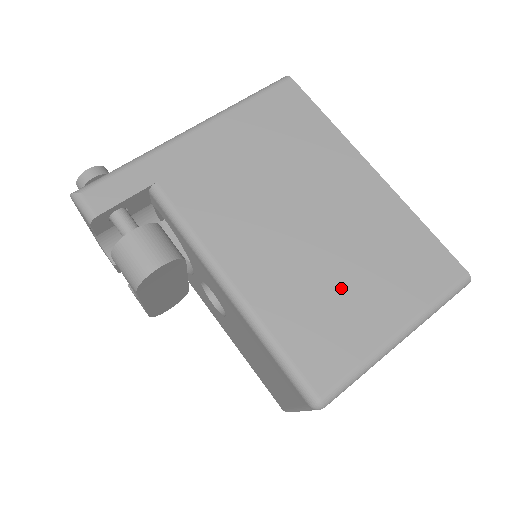
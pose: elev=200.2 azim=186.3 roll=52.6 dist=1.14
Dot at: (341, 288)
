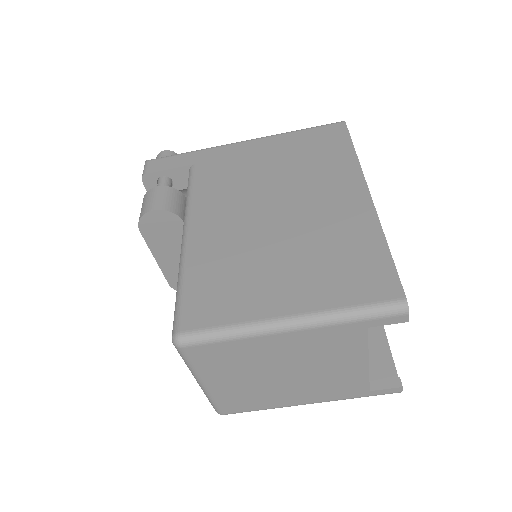
Dot at: (265, 264)
